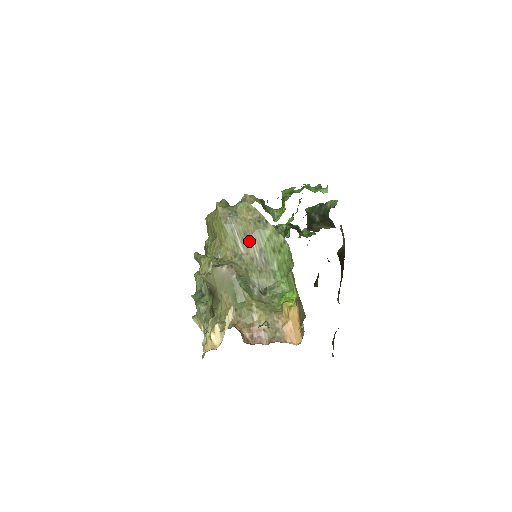
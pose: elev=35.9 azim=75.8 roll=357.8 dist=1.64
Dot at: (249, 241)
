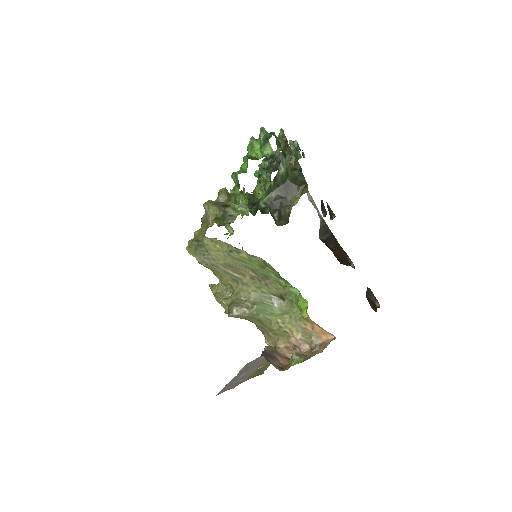
Dot at: (237, 269)
